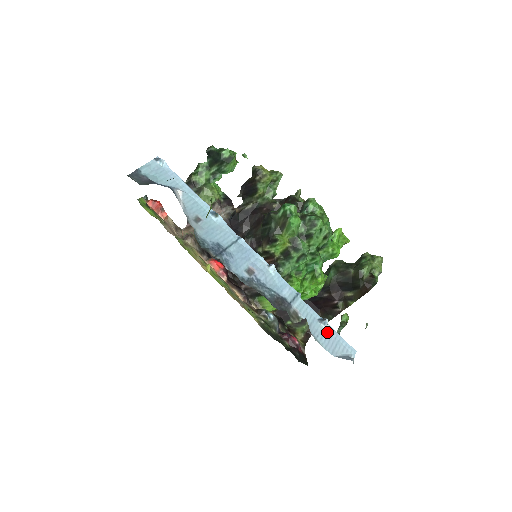
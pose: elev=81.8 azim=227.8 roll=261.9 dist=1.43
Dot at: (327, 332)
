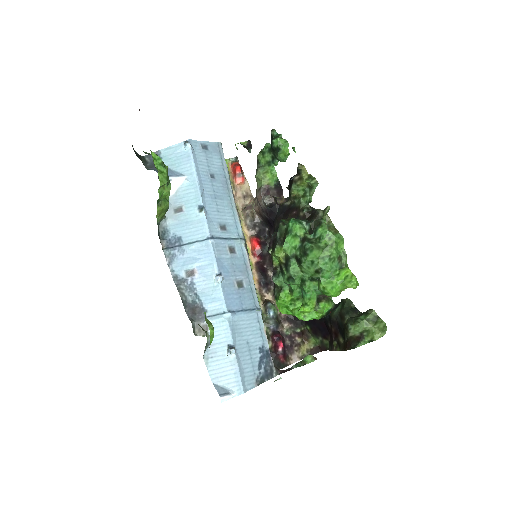
Dot at: (227, 360)
